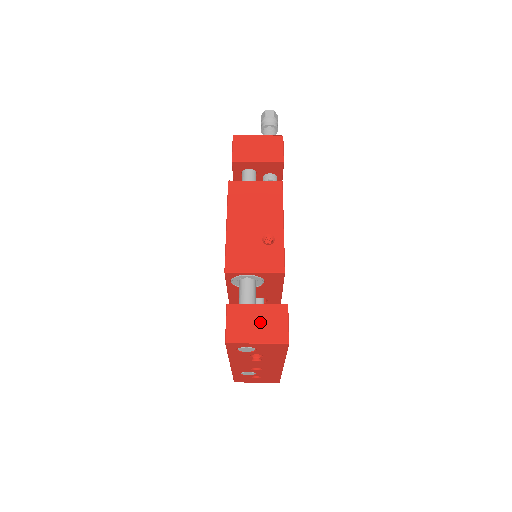
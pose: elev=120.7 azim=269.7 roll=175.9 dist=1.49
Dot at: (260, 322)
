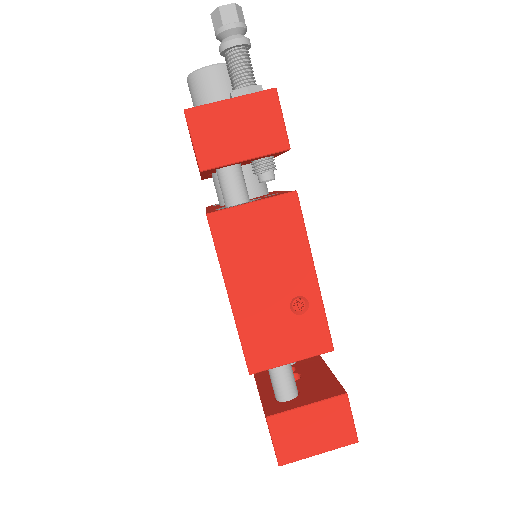
Dot at: (316, 428)
